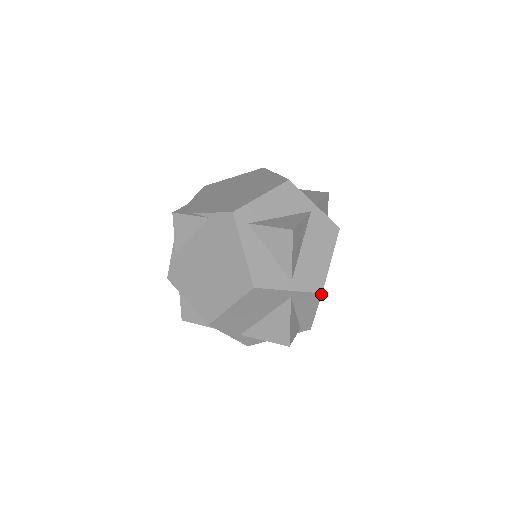
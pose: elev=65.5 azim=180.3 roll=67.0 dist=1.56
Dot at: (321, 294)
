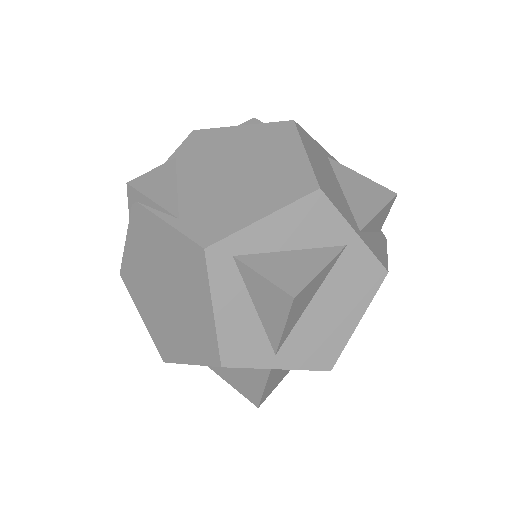
Dot at: occluded
